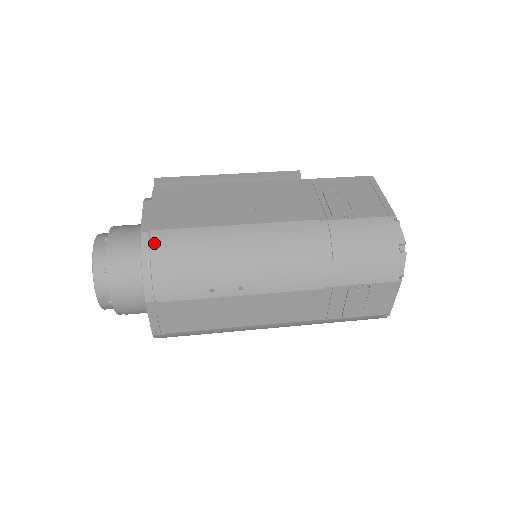
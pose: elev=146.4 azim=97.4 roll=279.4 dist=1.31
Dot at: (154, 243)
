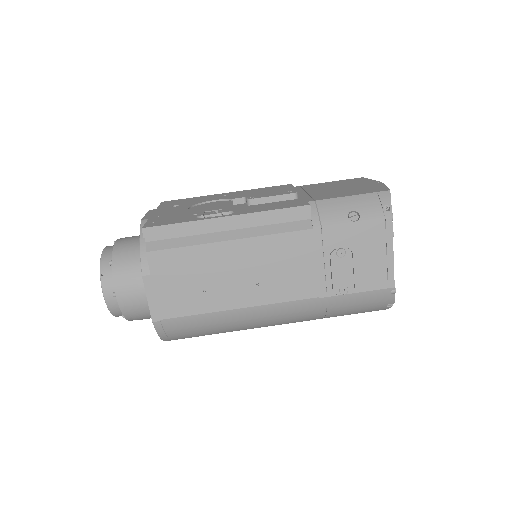
Dot at: (167, 328)
